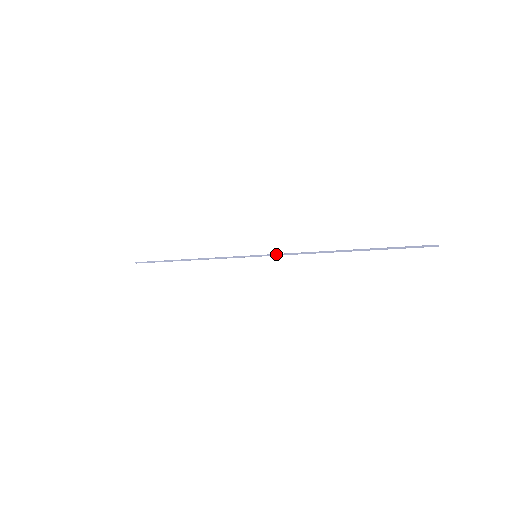
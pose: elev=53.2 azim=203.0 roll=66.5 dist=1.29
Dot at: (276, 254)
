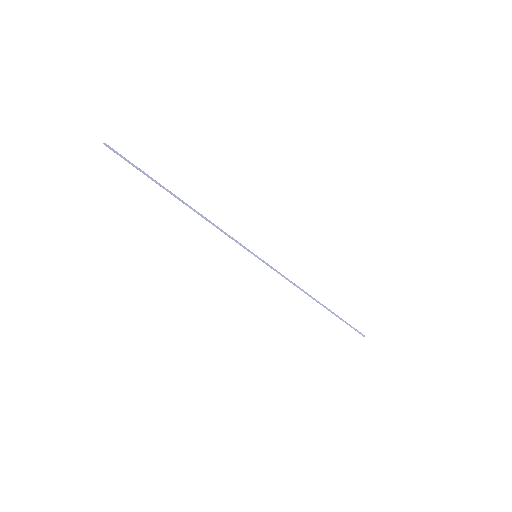
Dot at: occluded
